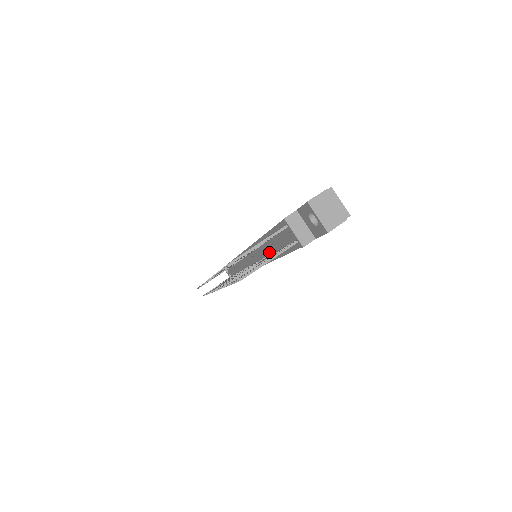
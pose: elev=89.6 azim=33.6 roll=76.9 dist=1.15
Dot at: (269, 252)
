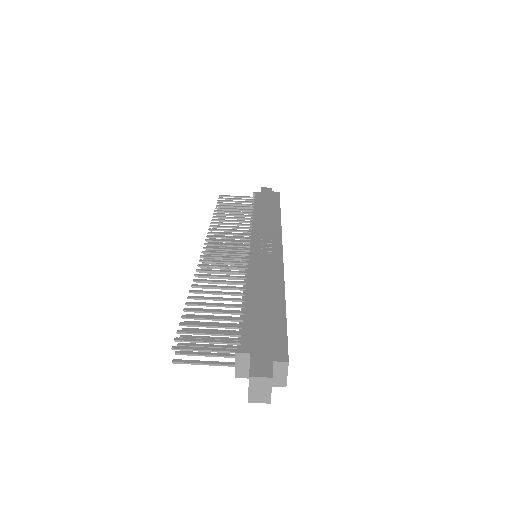
Dot at: occluded
